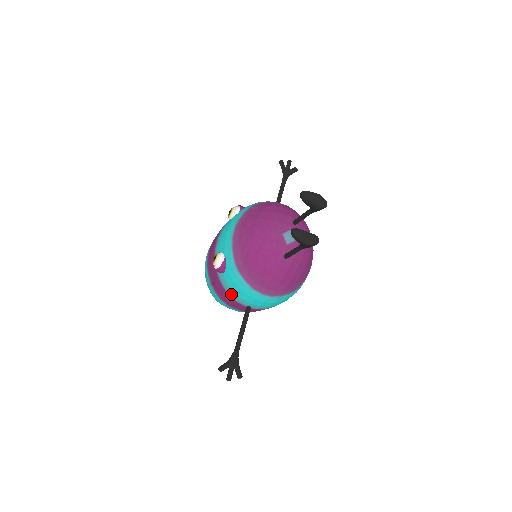
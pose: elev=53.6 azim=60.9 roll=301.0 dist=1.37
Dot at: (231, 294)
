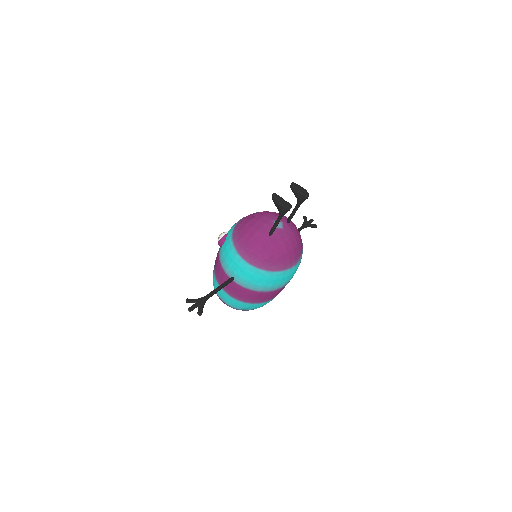
Dot at: (223, 263)
